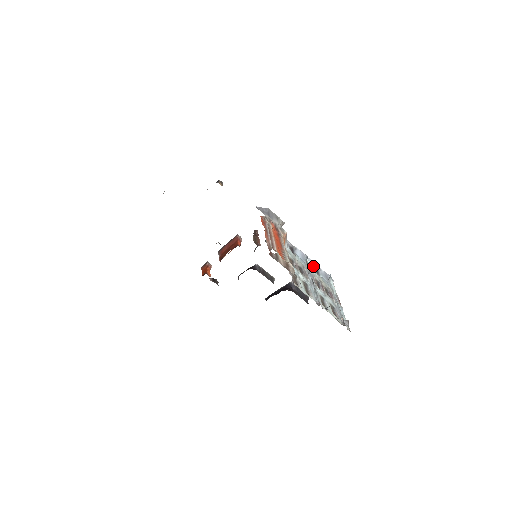
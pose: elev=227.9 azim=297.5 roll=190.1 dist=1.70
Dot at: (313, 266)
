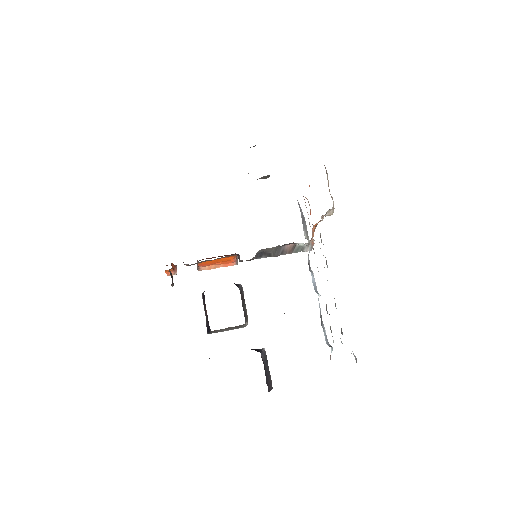
Dot at: (320, 311)
